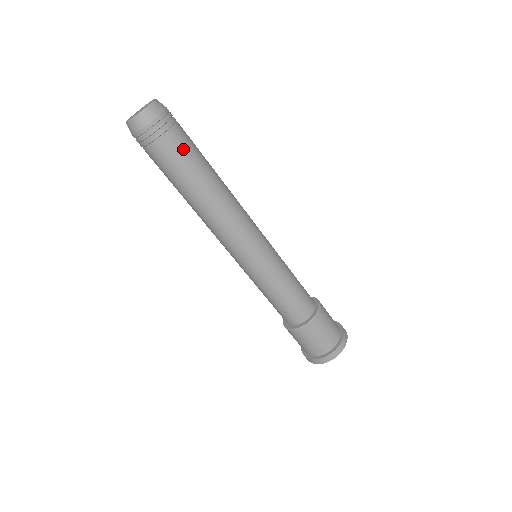
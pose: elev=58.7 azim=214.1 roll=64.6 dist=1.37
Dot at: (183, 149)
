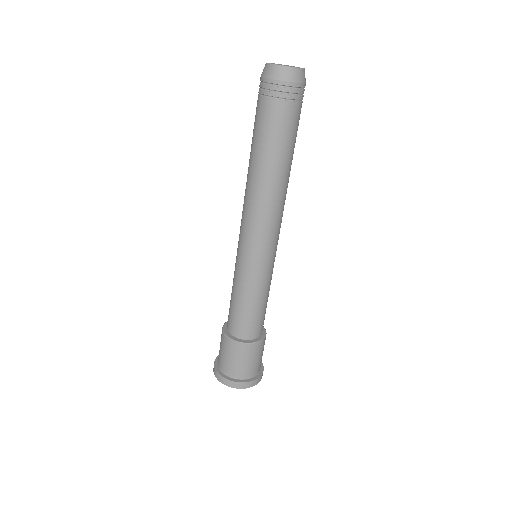
Dot at: (282, 124)
